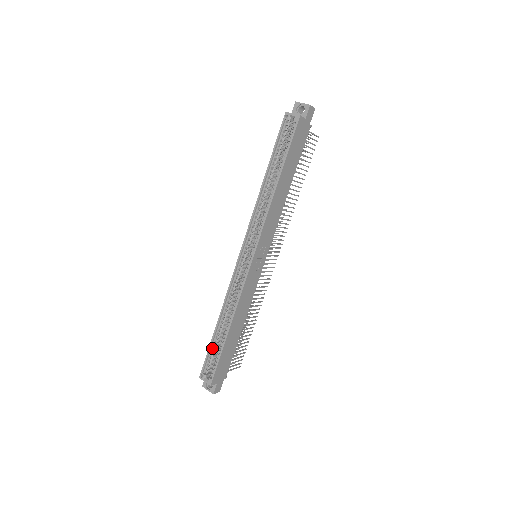
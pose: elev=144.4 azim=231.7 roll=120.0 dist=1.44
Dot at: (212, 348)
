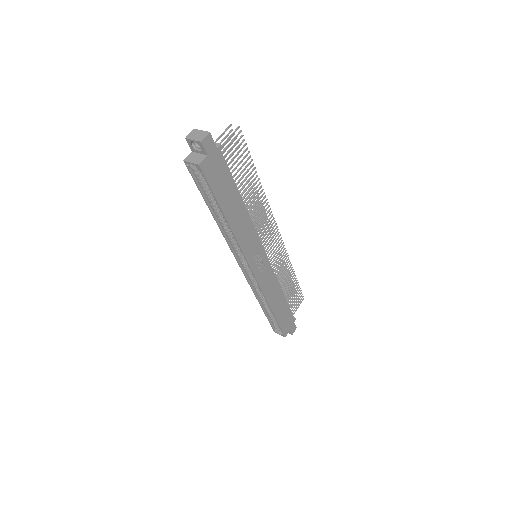
Dot at: (269, 318)
